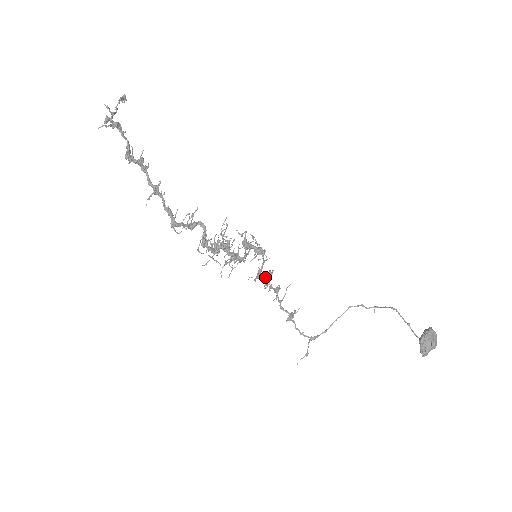
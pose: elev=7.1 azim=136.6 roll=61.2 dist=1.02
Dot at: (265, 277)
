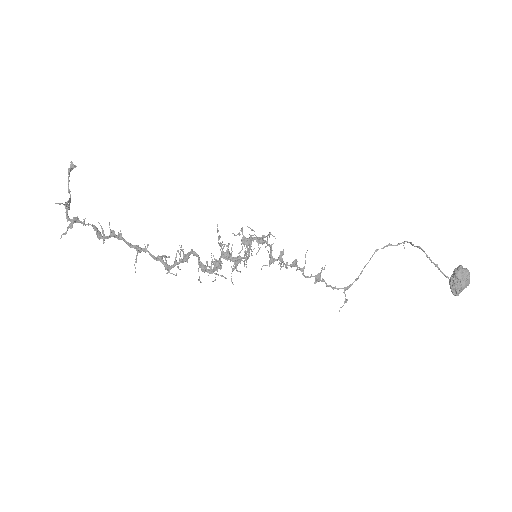
Dot at: (277, 260)
